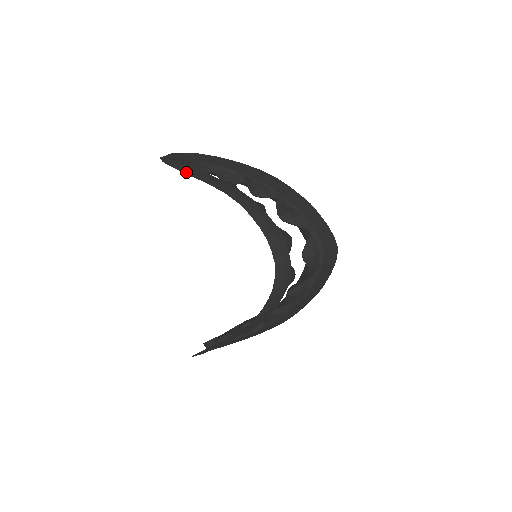
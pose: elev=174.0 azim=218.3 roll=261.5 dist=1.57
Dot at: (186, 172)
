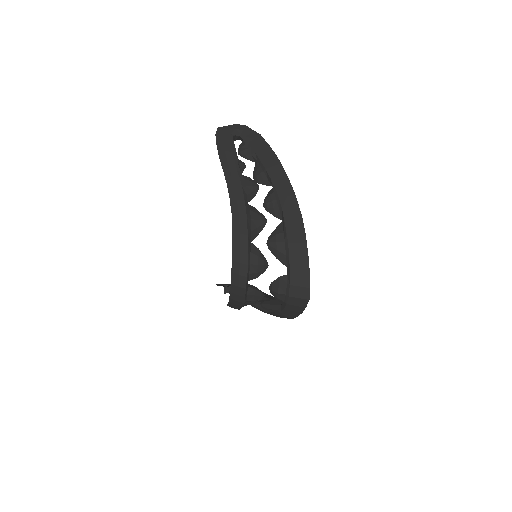
Dot at: (221, 156)
